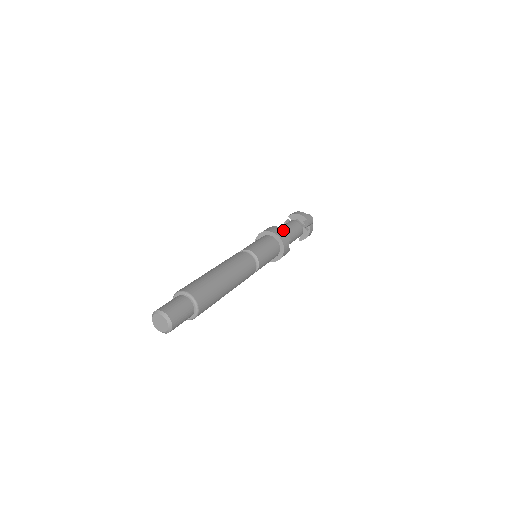
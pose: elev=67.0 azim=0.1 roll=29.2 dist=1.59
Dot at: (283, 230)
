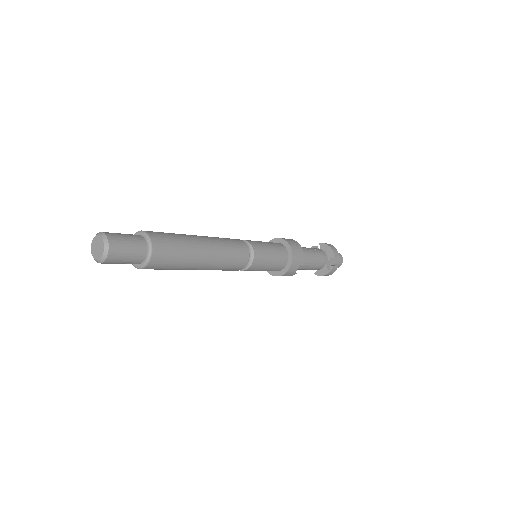
Dot at: (302, 250)
